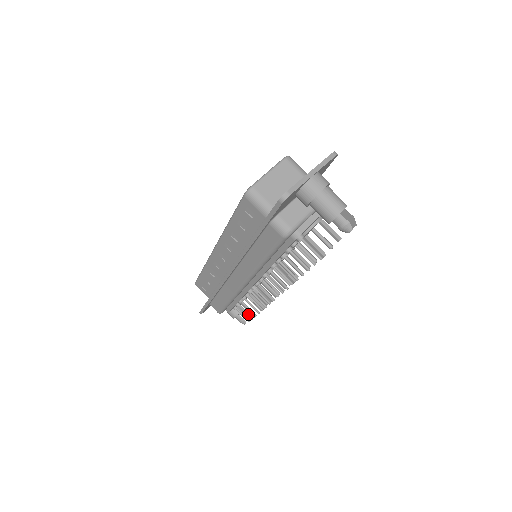
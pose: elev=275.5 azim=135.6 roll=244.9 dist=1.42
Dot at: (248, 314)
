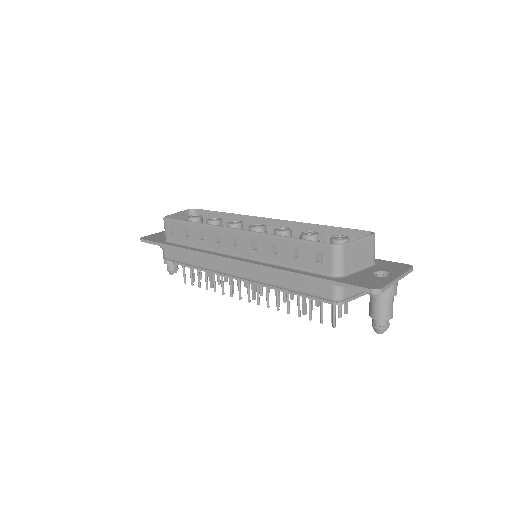
Dot at: (192, 279)
